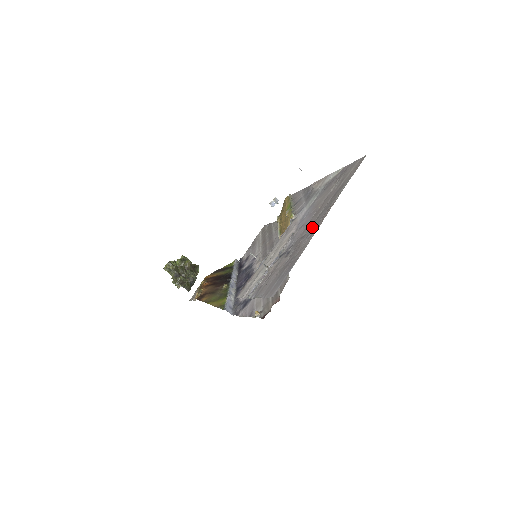
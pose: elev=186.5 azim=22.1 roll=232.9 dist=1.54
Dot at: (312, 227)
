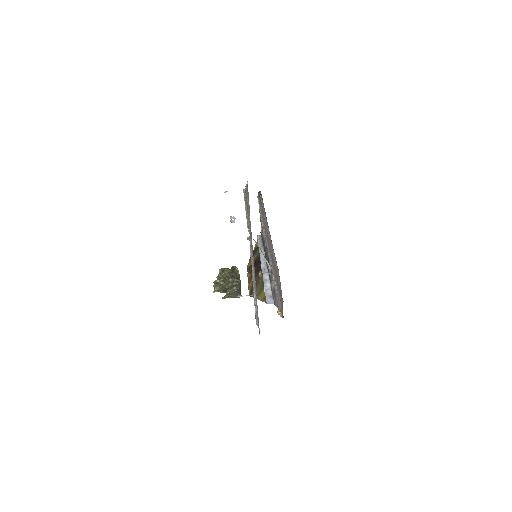
Dot at: occluded
